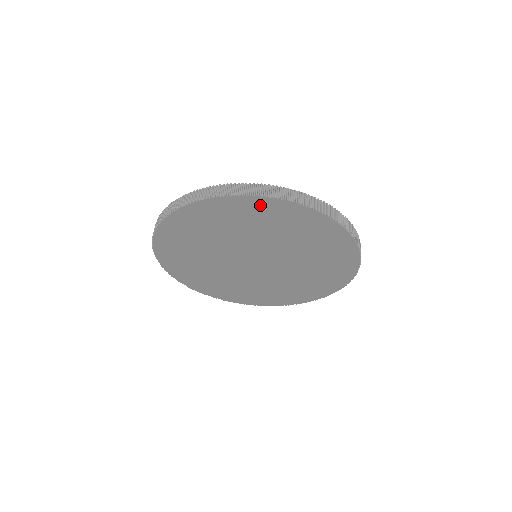
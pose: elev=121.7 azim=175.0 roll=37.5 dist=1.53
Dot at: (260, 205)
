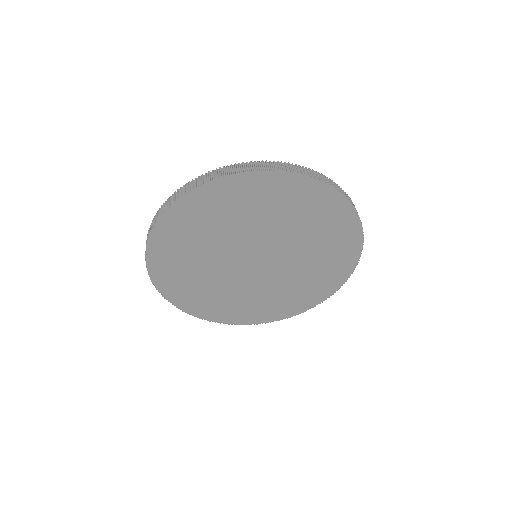
Dot at: (339, 211)
